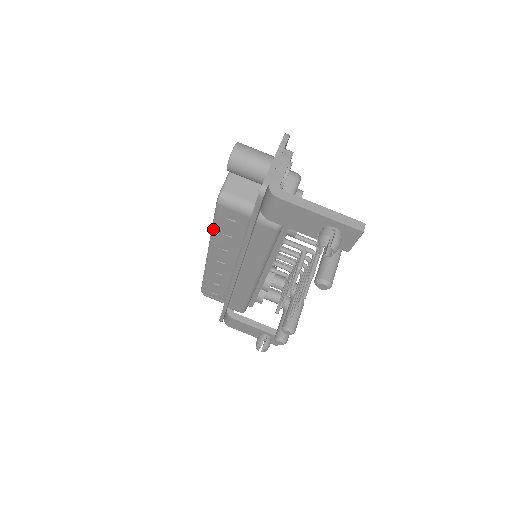
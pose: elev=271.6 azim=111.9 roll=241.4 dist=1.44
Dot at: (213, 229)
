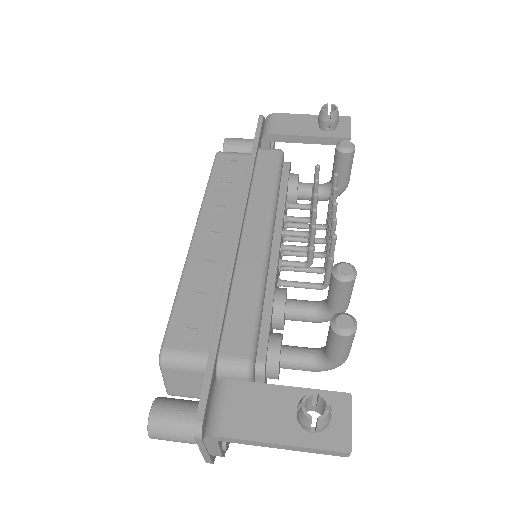
Dot at: (208, 186)
